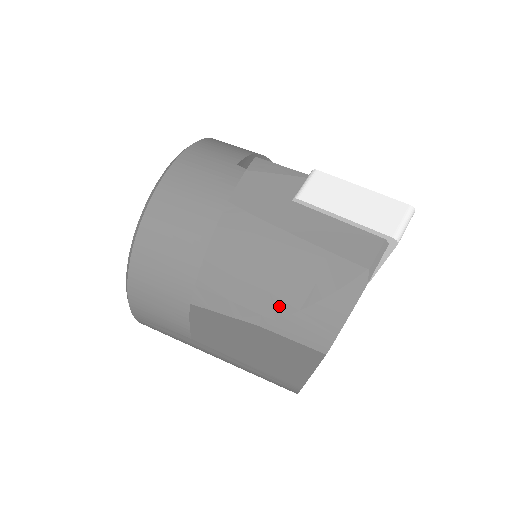
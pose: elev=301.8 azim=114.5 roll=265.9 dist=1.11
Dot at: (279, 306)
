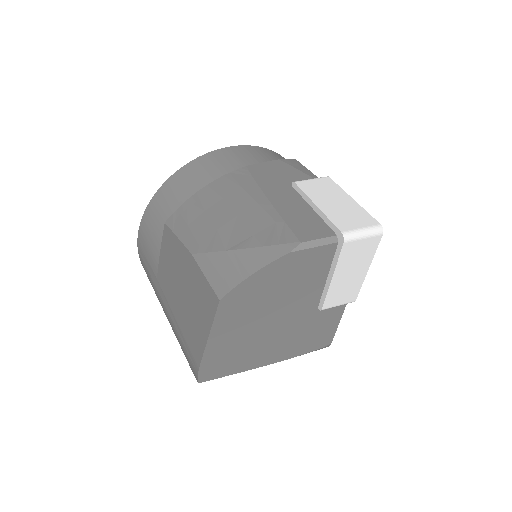
Dot at: (215, 242)
